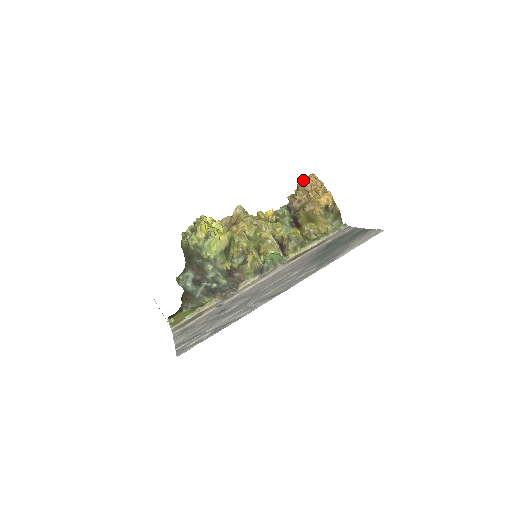
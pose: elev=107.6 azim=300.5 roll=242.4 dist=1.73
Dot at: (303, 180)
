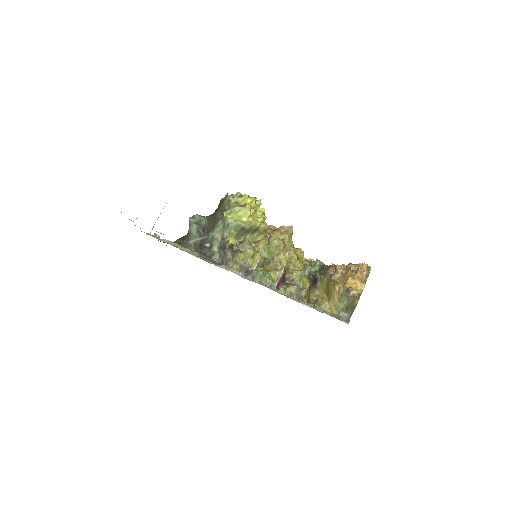
Dot at: occluded
